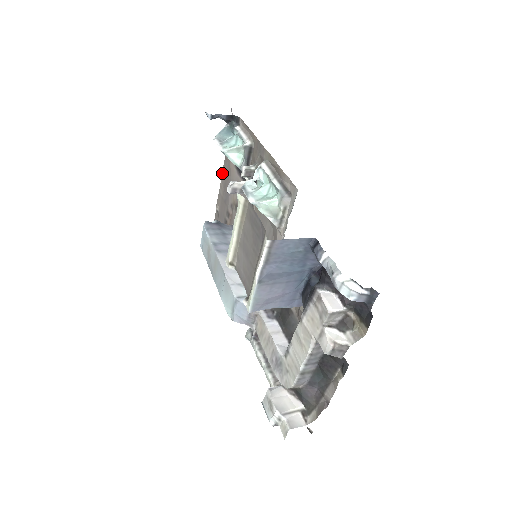
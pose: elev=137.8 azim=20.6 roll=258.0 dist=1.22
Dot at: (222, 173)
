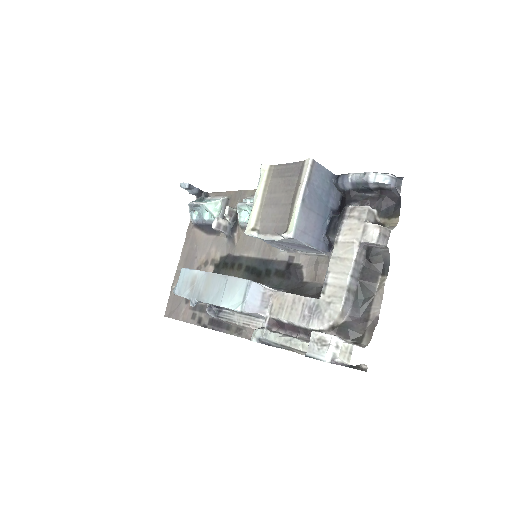
Dot at: (182, 251)
